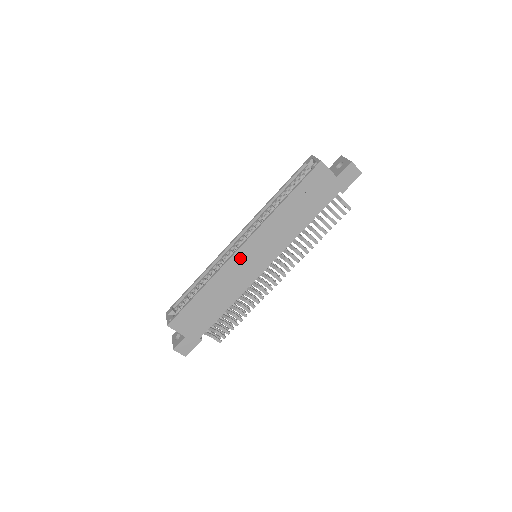
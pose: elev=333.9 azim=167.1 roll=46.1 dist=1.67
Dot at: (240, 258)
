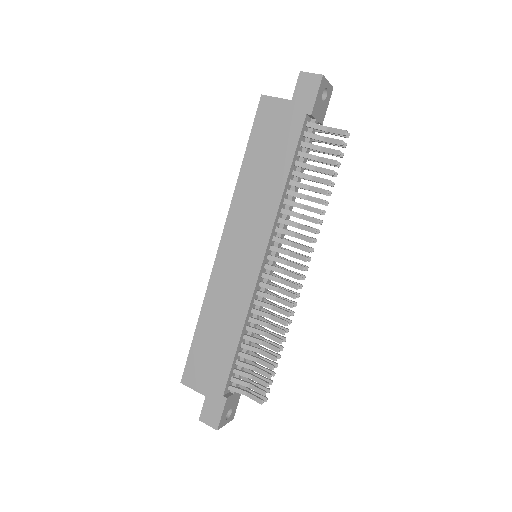
Dot at: (225, 260)
